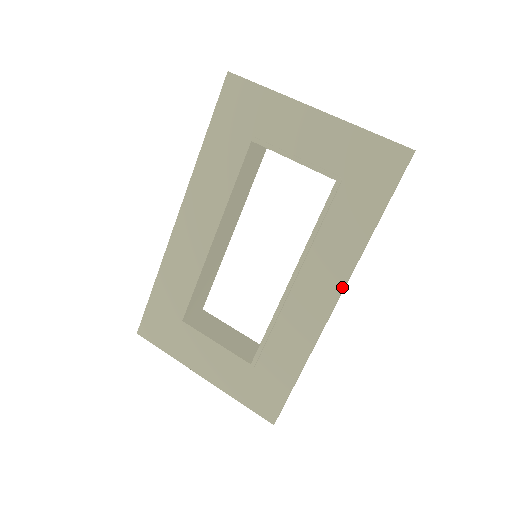
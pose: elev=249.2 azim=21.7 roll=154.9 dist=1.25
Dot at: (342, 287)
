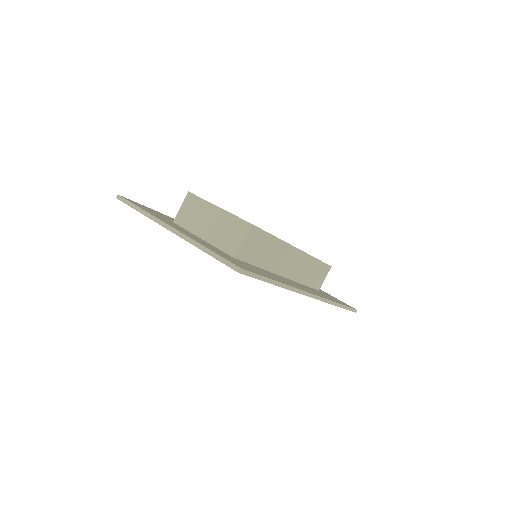
Dot at: occluded
